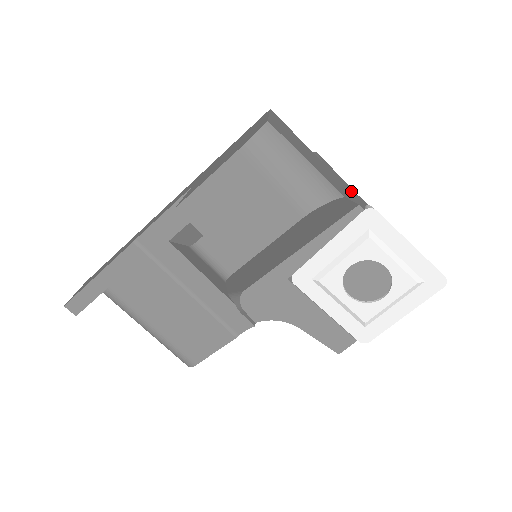
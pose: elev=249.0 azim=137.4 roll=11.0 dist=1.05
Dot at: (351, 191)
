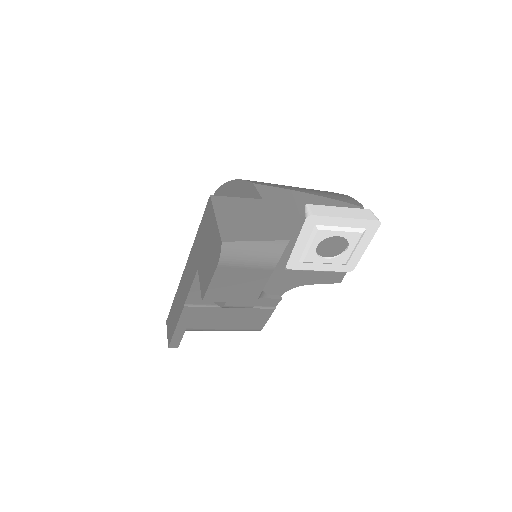
Dot at: (290, 200)
